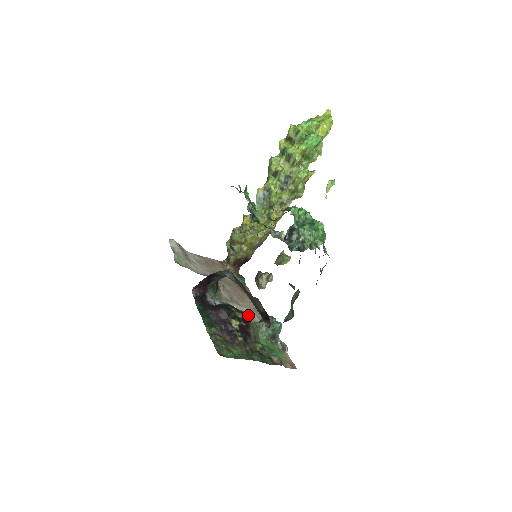
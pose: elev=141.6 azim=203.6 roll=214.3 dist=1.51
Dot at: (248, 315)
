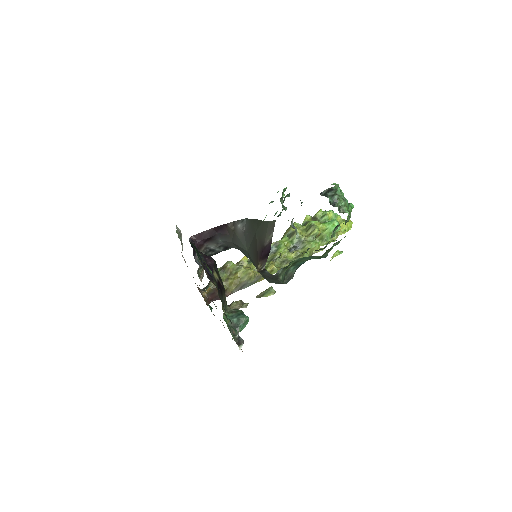
Dot at: occluded
